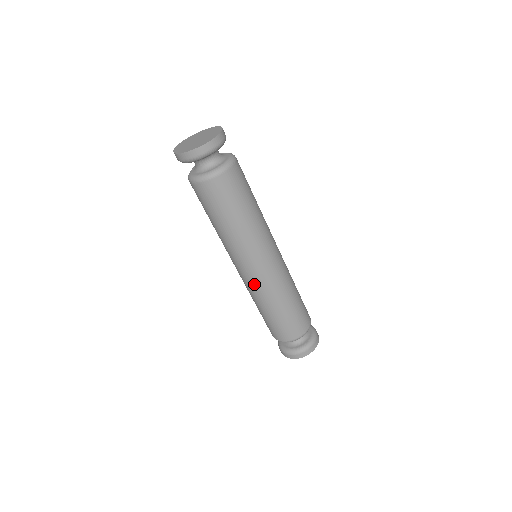
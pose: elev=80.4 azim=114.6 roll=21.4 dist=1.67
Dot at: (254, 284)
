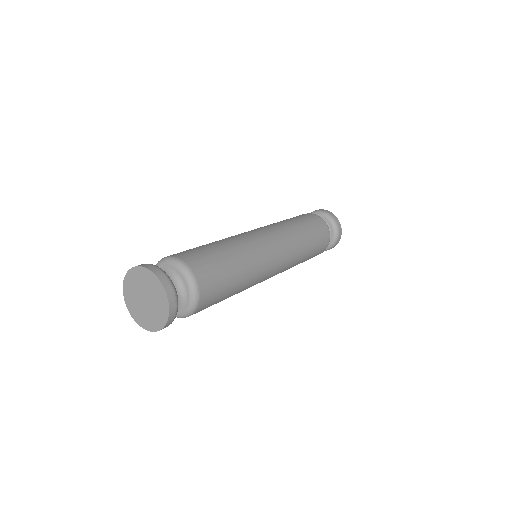
Dot at: occluded
